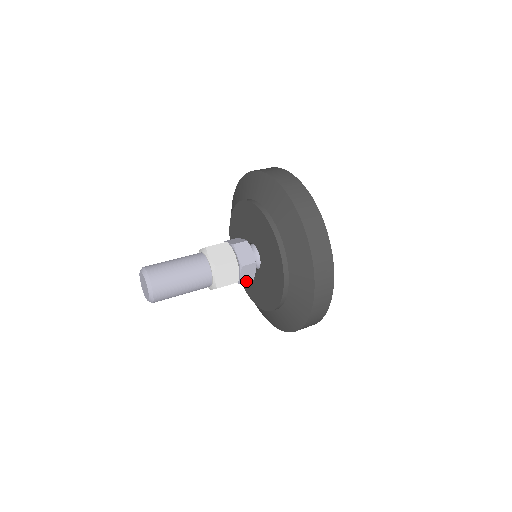
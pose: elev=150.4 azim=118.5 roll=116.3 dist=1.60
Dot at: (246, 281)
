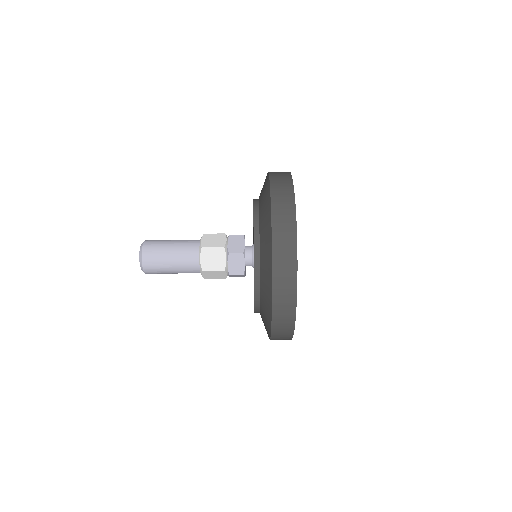
Dot at: (236, 276)
